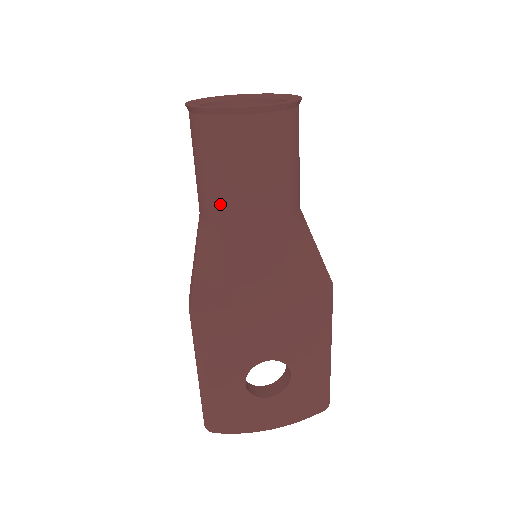
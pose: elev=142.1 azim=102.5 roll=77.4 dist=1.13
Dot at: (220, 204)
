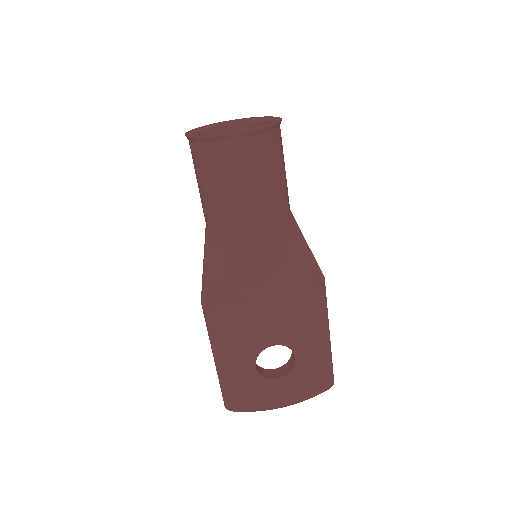
Dot at: (219, 214)
